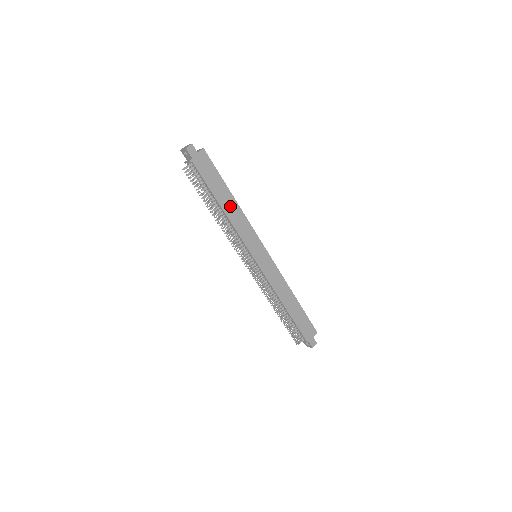
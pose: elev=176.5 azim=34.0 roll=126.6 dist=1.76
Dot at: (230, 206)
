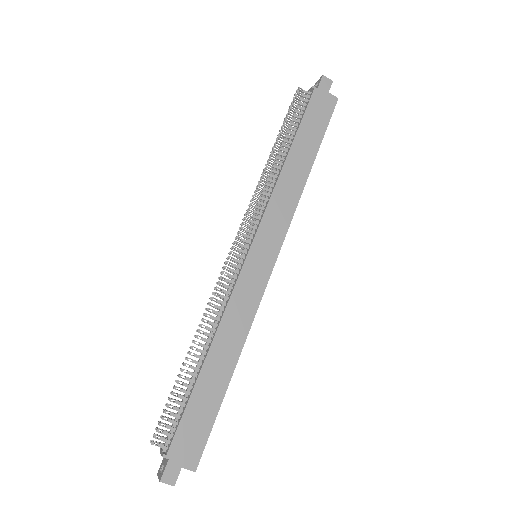
Dot at: (297, 168)
